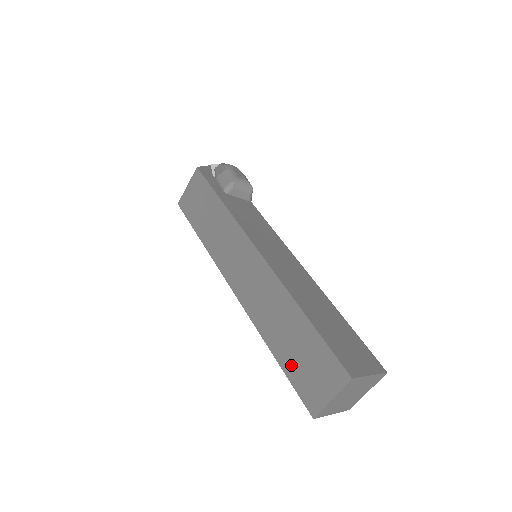
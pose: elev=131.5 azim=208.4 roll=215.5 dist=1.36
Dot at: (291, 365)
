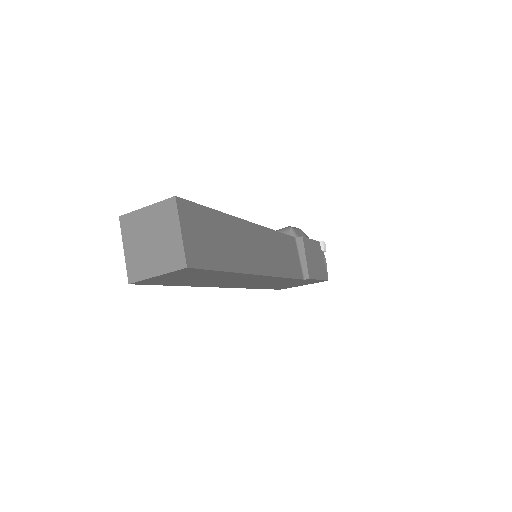
Dot at: occluded
